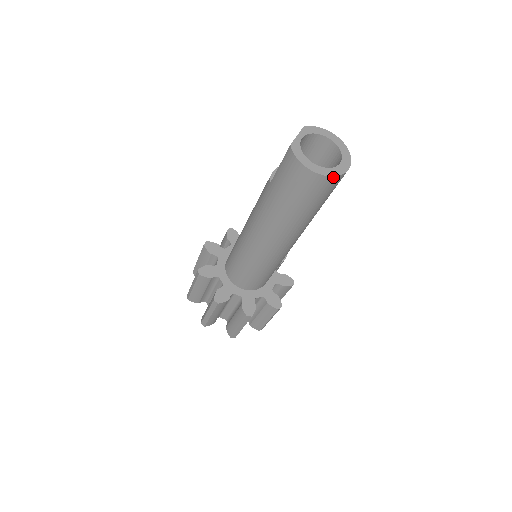
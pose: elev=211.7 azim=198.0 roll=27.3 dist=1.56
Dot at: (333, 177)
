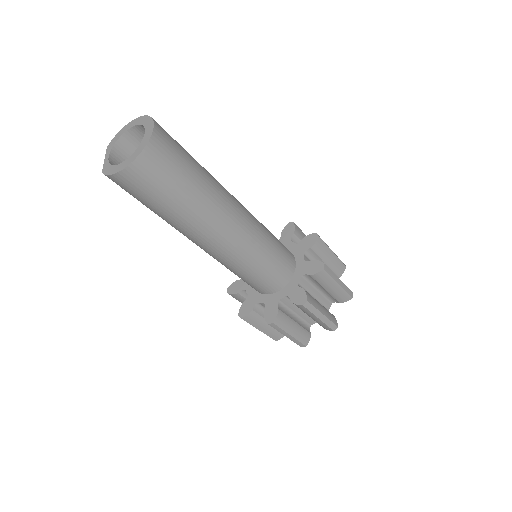
Dot at: (145, 149)
